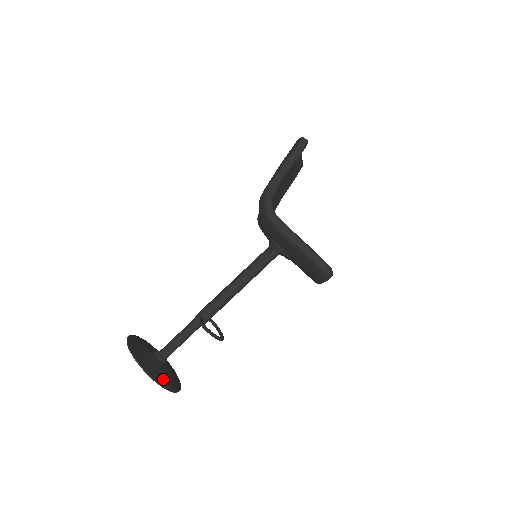
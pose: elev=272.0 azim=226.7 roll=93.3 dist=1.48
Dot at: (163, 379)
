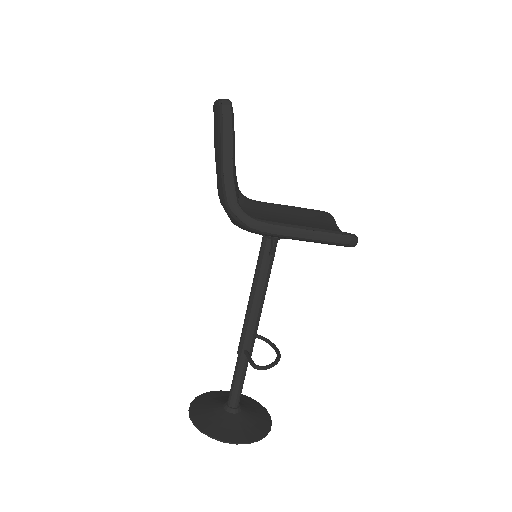
Dot at: (252, 431)
